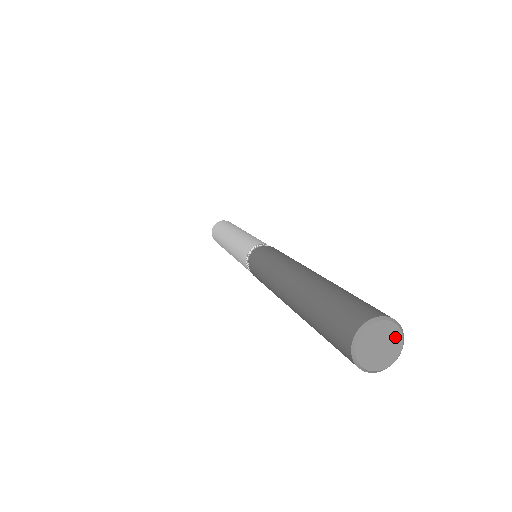
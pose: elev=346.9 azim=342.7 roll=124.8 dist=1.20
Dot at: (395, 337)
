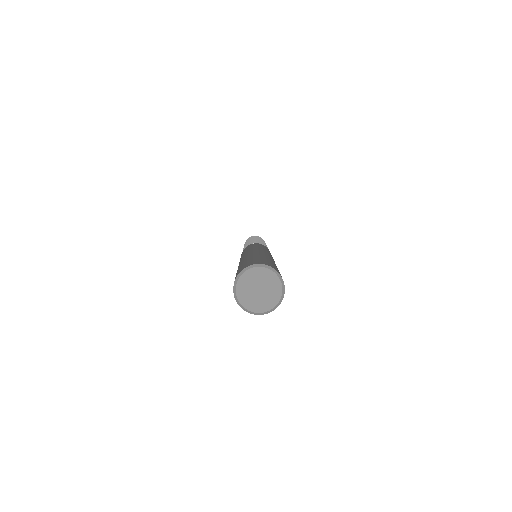
Dot at: (261, 274)
